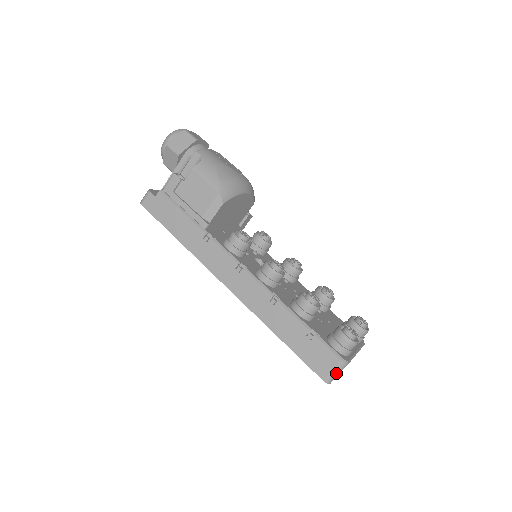
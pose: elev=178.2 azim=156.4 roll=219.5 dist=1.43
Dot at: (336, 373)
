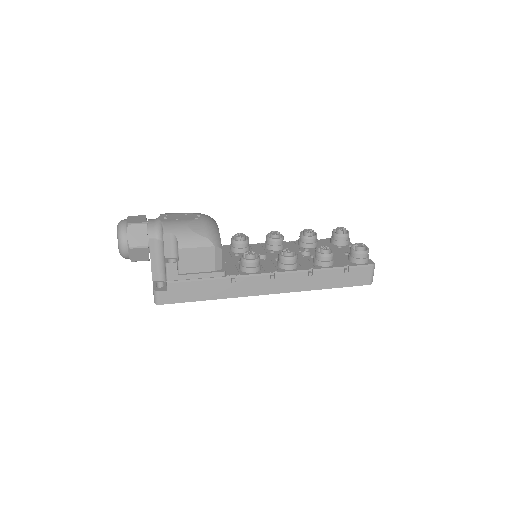
Dot at: (373, 275)
